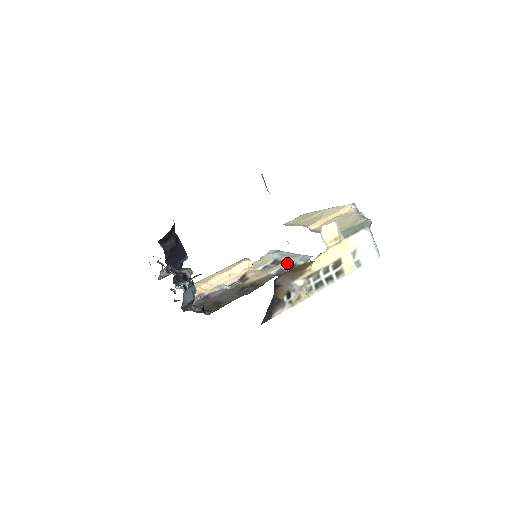
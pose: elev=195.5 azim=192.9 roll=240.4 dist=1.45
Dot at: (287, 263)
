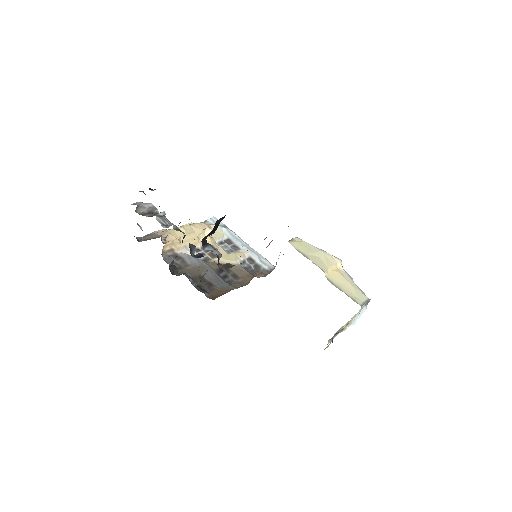
Dot at: (248, 256)
